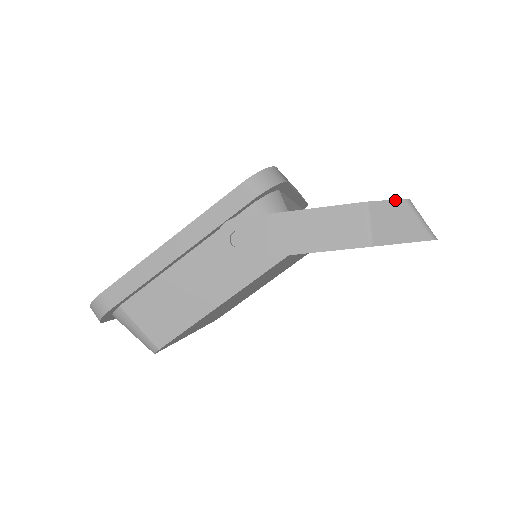
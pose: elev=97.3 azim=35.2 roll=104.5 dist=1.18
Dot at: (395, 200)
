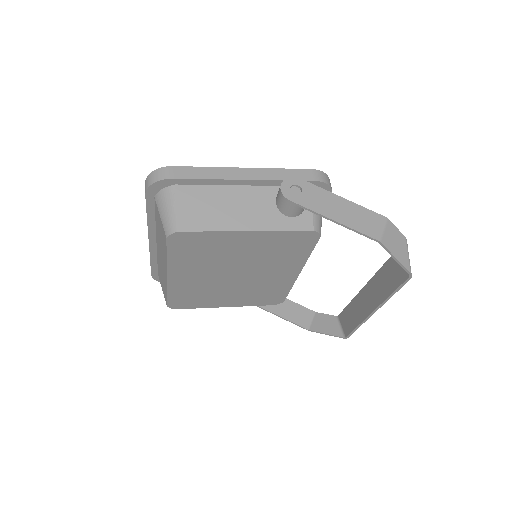
Dot at: occluded
